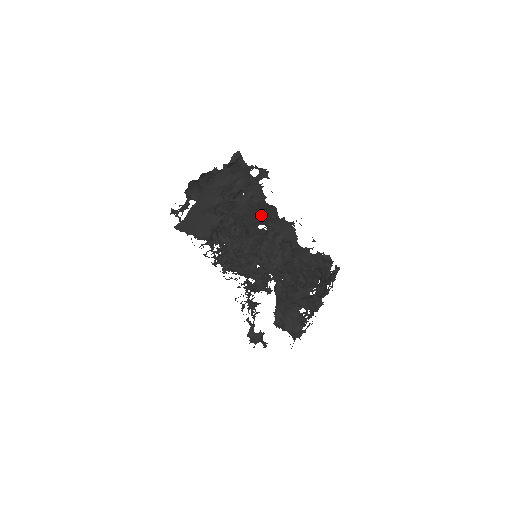
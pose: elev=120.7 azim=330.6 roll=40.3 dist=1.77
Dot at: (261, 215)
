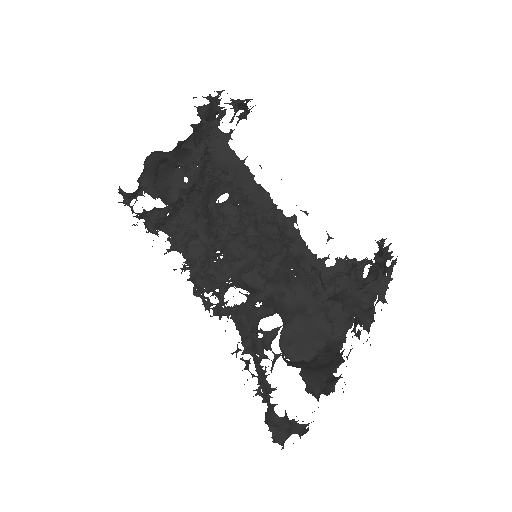
Dot at: occluded
